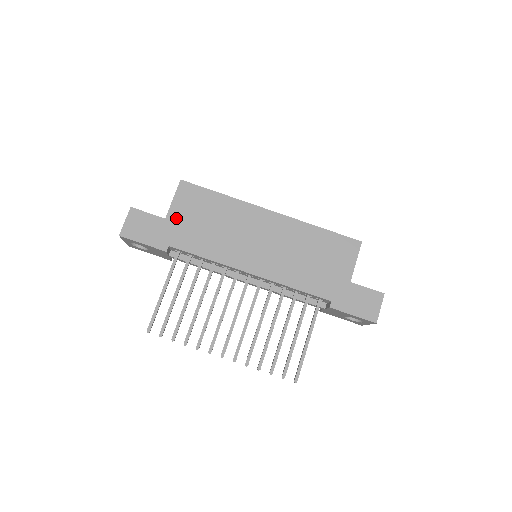
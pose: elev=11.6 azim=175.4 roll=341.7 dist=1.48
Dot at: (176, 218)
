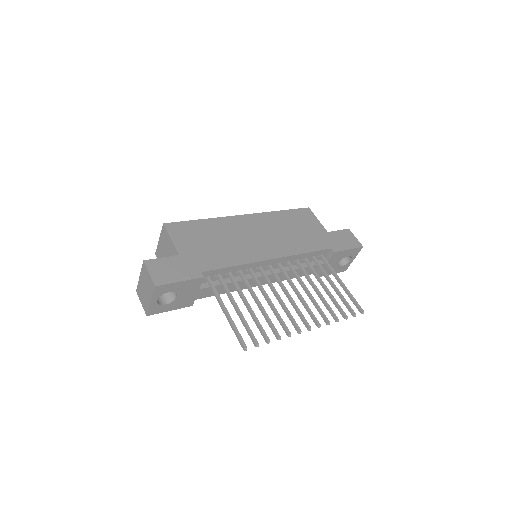
Dot at: (187, 250)
